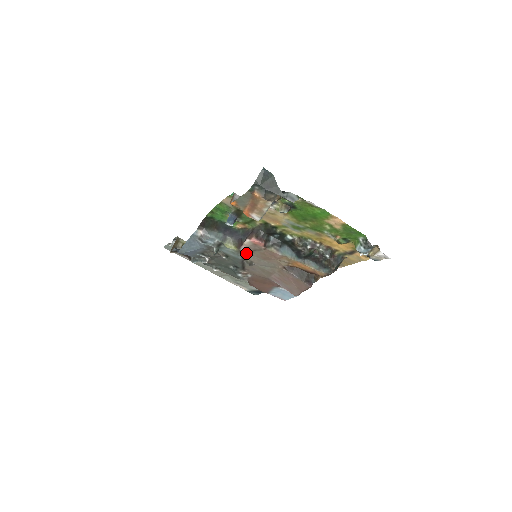
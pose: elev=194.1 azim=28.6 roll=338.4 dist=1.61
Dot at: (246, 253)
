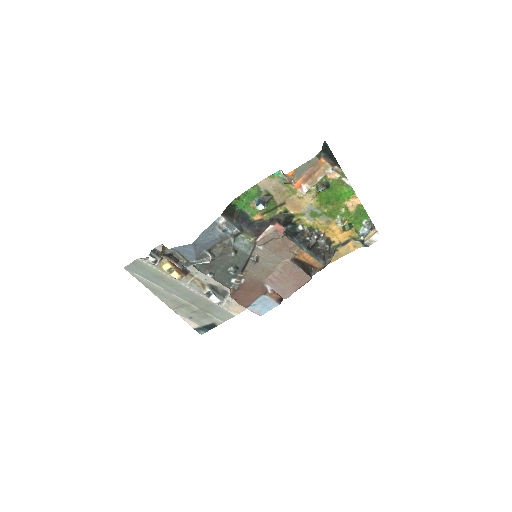
Dot at: (259, 245)
